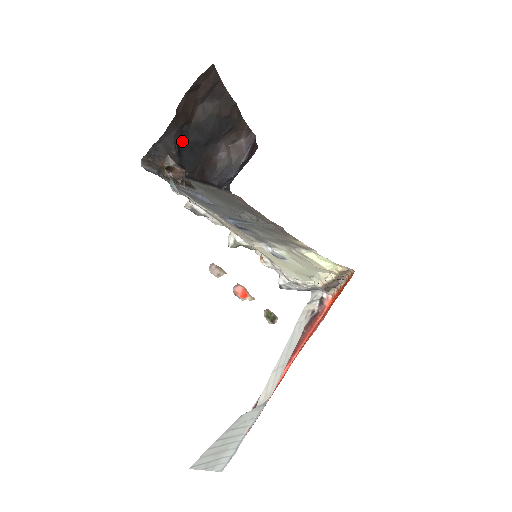
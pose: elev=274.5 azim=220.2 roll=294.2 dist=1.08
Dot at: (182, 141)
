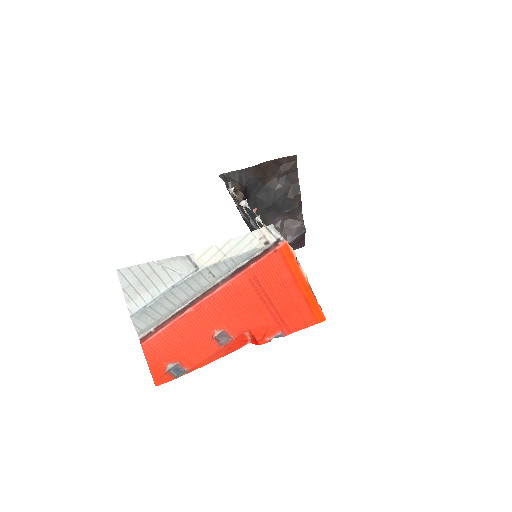
Dot at: (253, 193)
